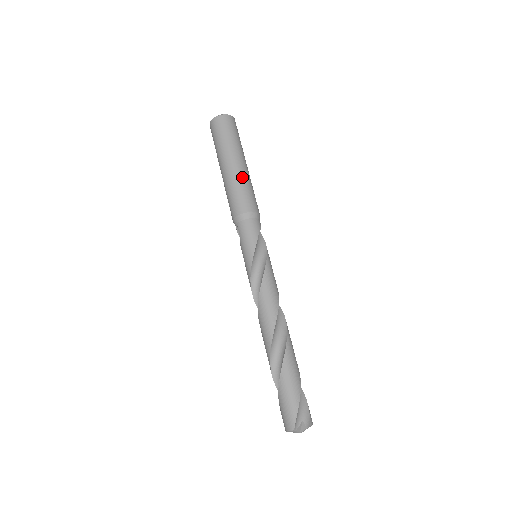
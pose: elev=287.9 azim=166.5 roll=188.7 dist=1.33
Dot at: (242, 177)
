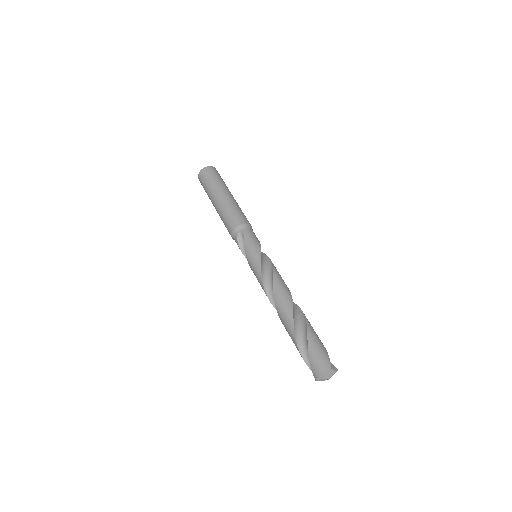
Dot at: occluded
